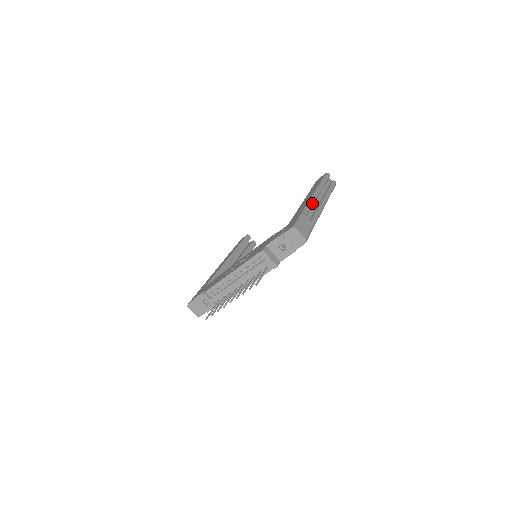
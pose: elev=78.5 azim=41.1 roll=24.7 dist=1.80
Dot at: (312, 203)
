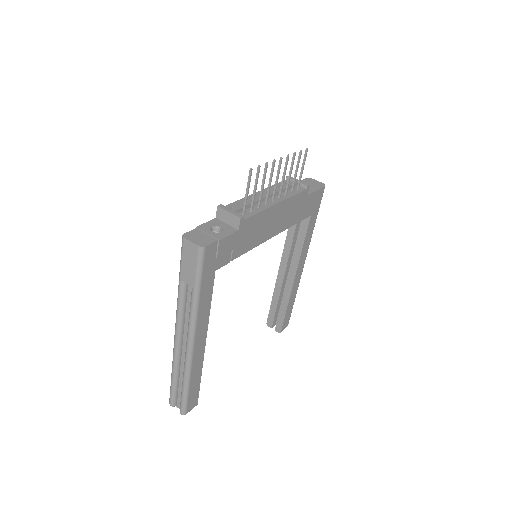
Dot at: occluded
